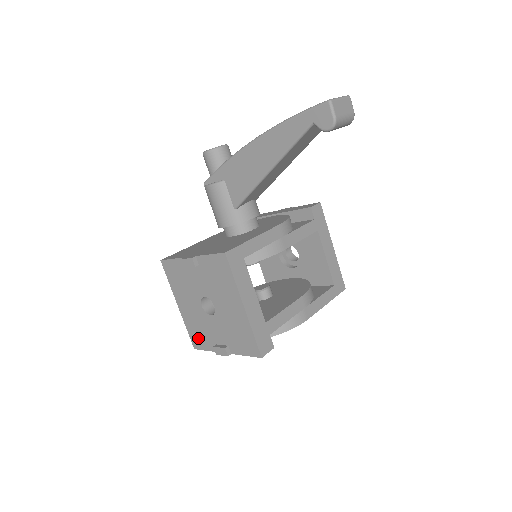
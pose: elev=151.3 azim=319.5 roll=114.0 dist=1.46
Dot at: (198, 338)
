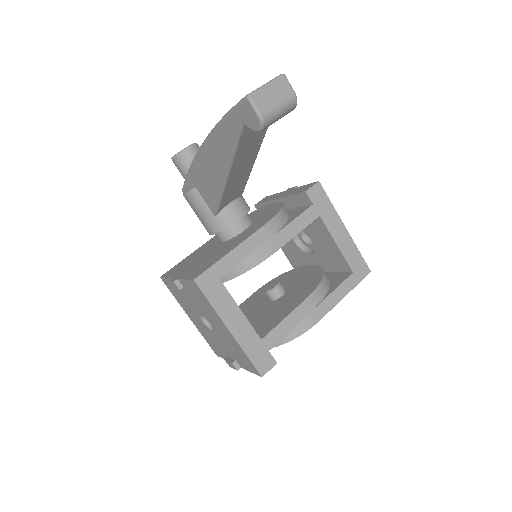
Dot at: (214, 347)
